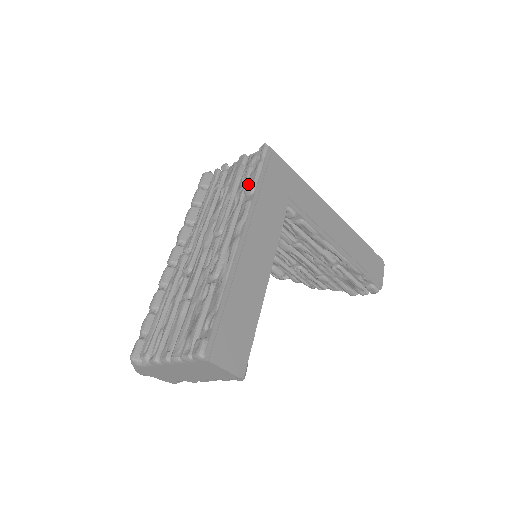
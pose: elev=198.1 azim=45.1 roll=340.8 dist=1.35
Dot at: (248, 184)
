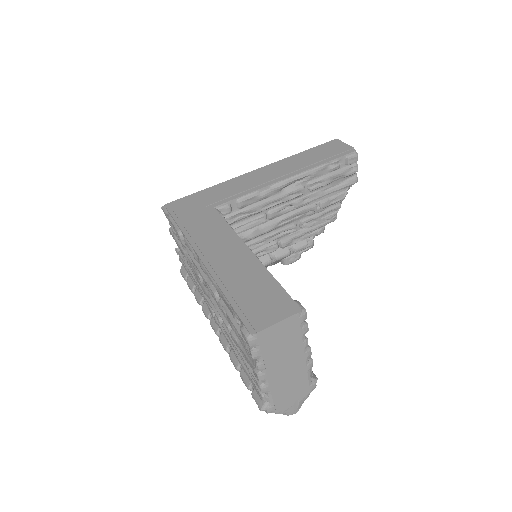
Dot at: occluded
